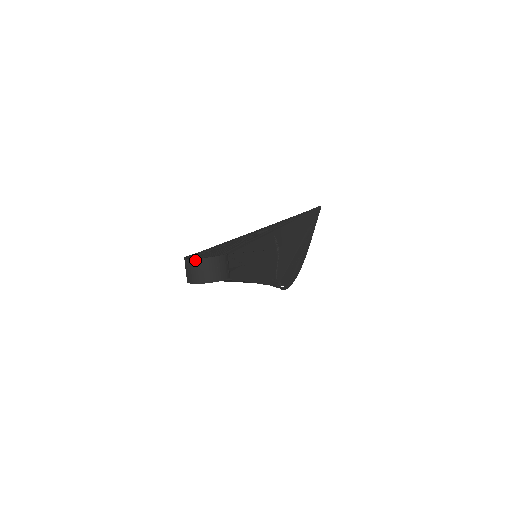
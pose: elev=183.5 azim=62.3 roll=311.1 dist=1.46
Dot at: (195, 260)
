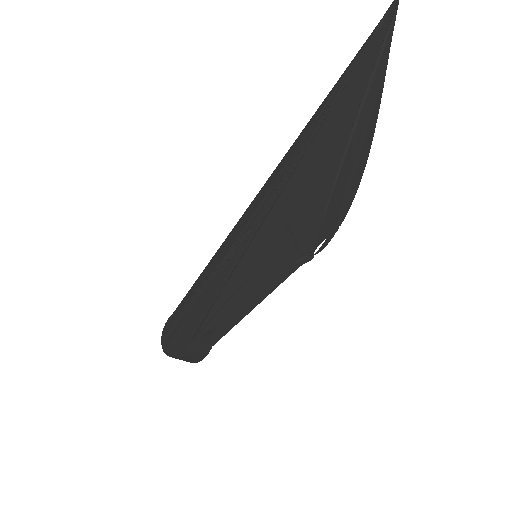
Dot at: (165, 353)
